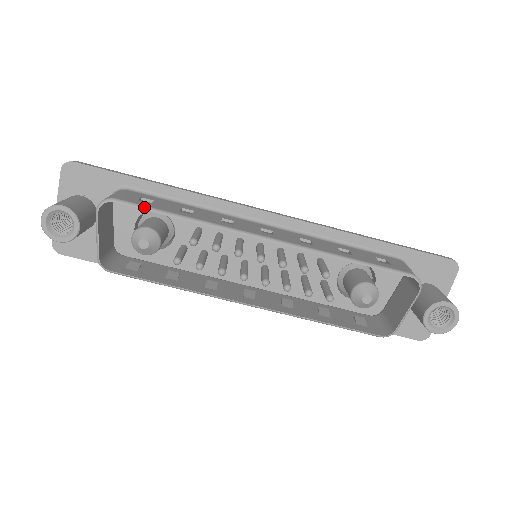
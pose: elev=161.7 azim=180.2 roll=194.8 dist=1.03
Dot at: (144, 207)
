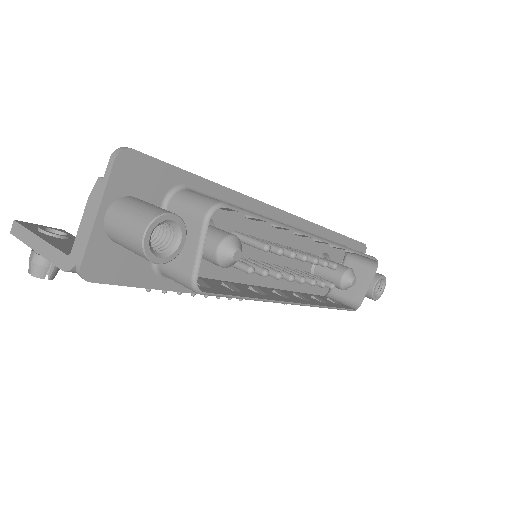
Dot at: (249, 212)
